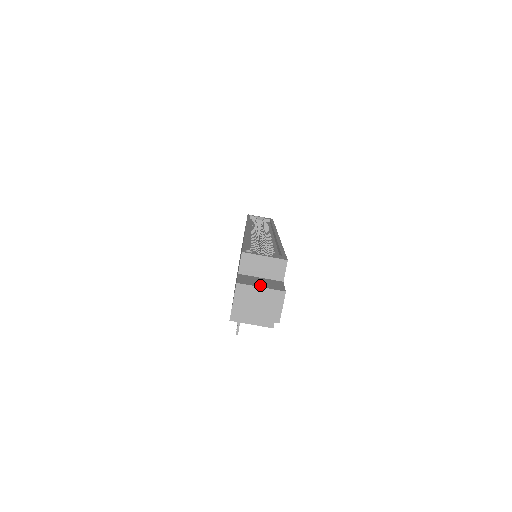
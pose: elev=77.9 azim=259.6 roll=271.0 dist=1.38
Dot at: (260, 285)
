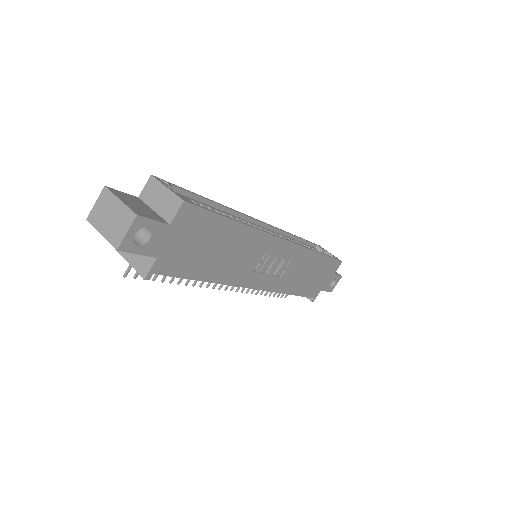
Dot at: (125, 200)
